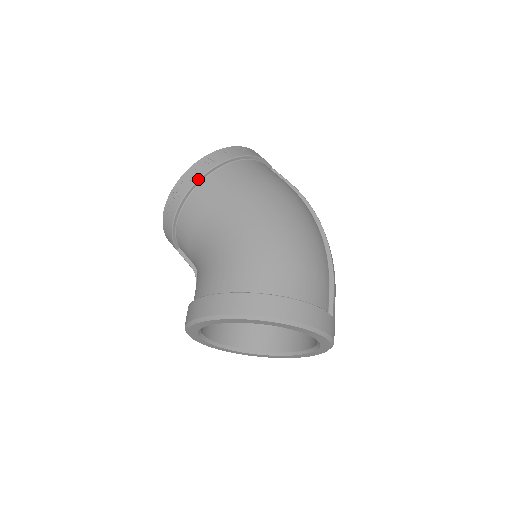
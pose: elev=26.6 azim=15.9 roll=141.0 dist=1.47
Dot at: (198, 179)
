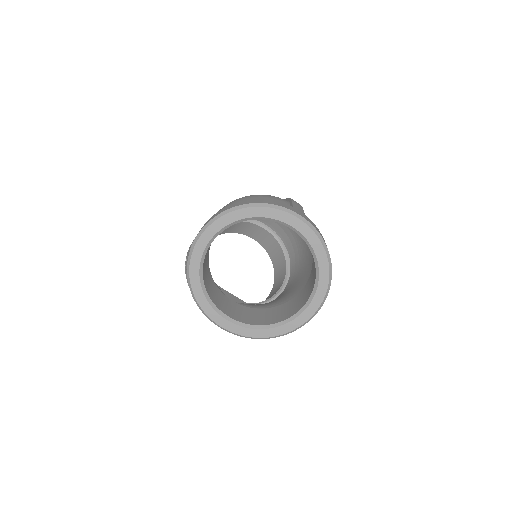
Dot at: occluded
